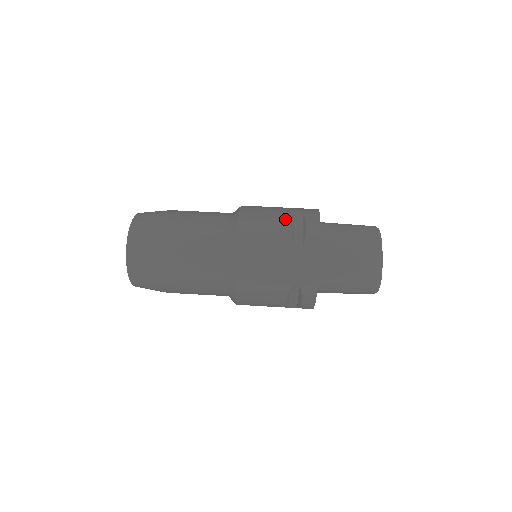
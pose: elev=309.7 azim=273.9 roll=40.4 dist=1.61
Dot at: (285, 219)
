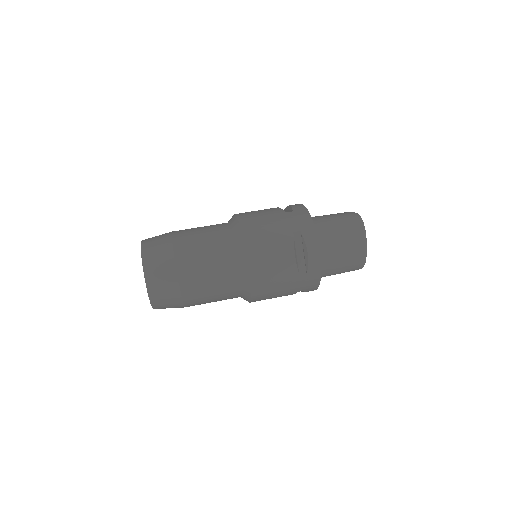
Dot at: (288, 248)
